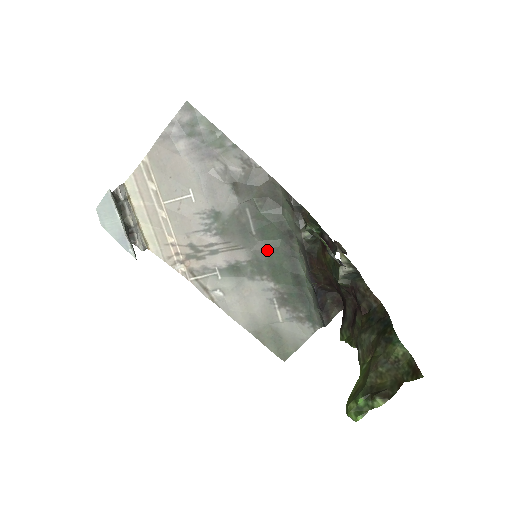
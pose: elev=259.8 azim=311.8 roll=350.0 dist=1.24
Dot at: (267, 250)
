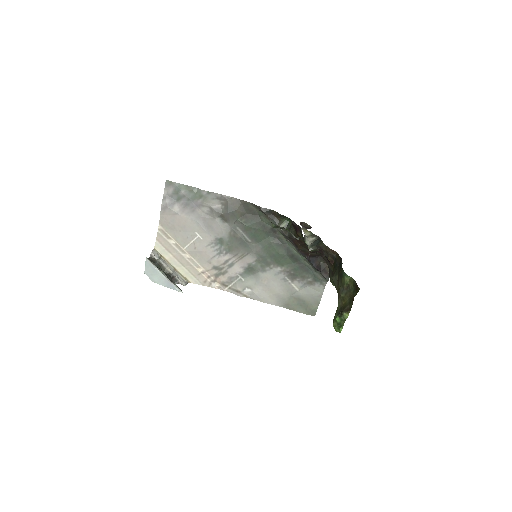
Dot at: (264, 248)
